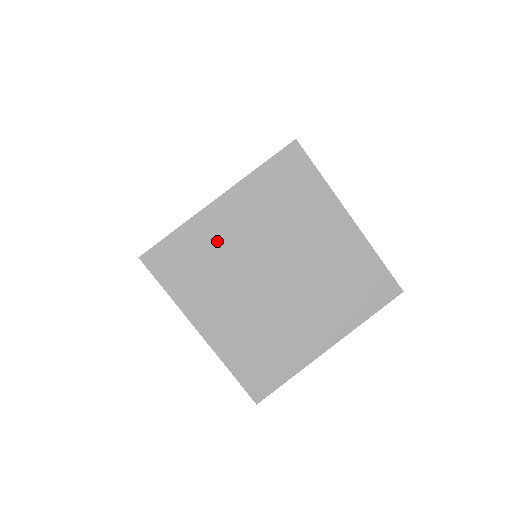
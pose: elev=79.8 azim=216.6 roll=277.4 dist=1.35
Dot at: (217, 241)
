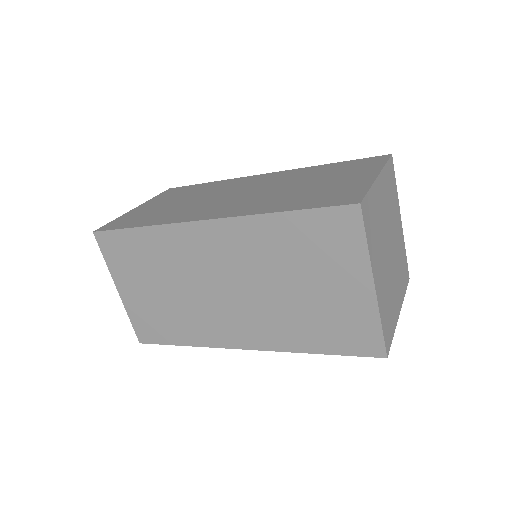
Dot at: (379, 209)
